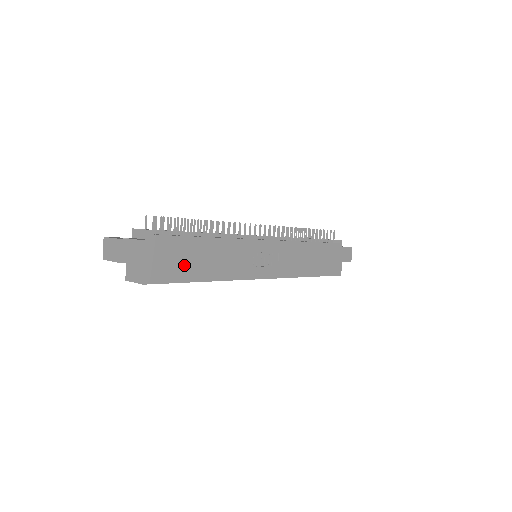
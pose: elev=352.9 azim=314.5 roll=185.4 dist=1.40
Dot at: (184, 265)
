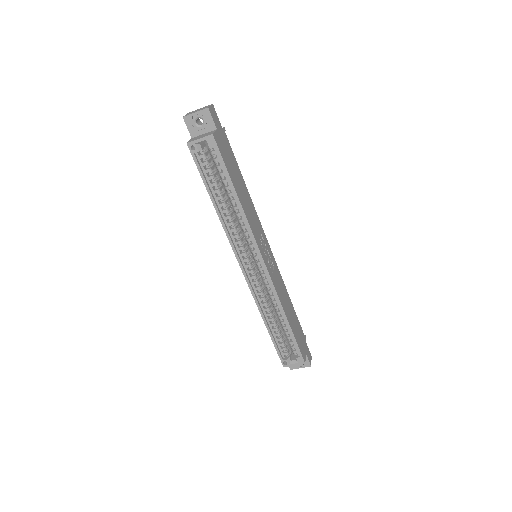
Dot at: (232, 169)
